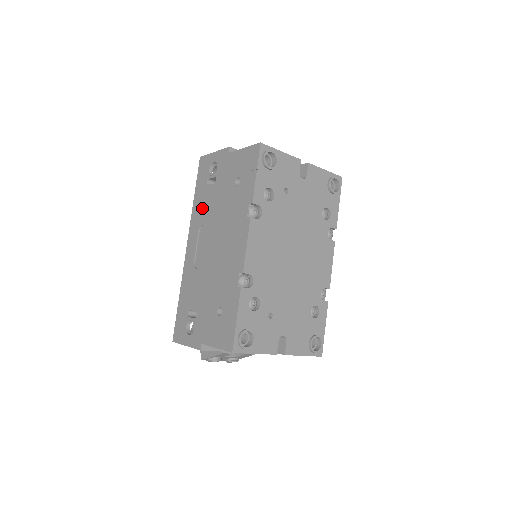
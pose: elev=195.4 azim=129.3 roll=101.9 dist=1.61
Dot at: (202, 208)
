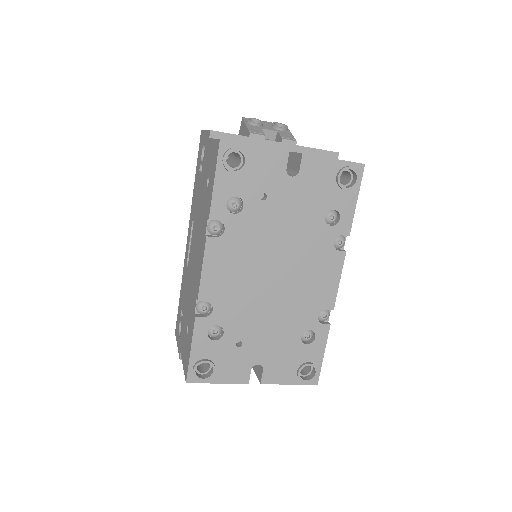
Dot at: (195, 198)
